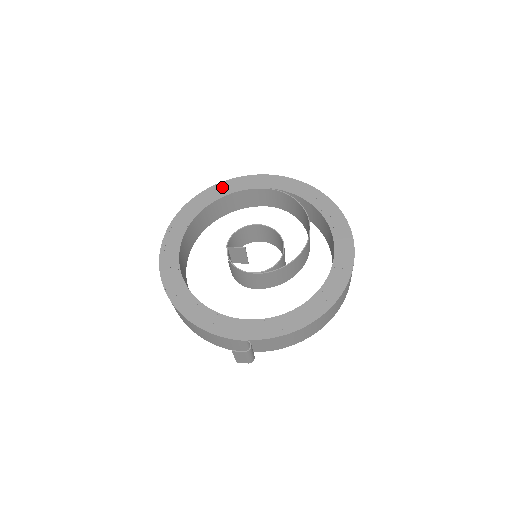
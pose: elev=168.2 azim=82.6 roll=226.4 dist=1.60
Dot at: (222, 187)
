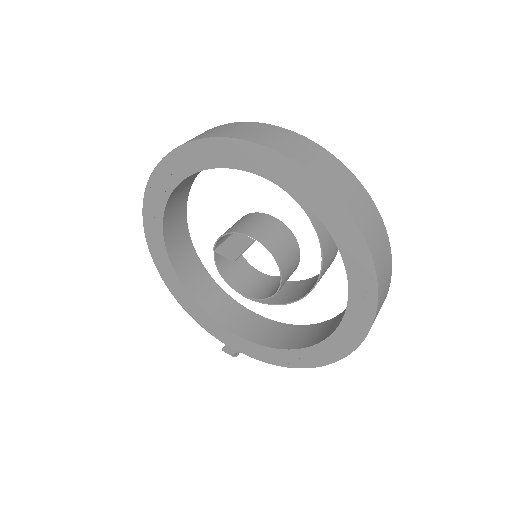
Dot at: (203, 150)
